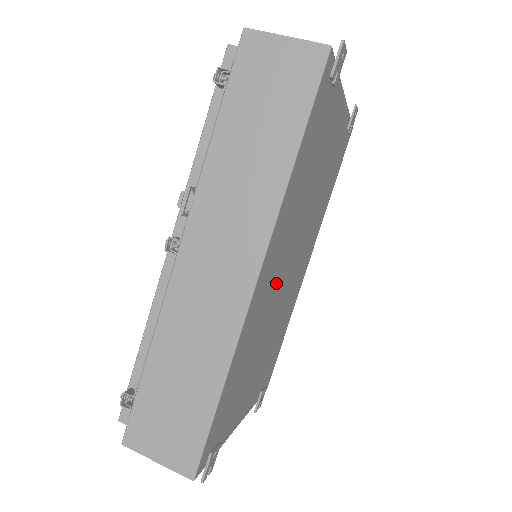
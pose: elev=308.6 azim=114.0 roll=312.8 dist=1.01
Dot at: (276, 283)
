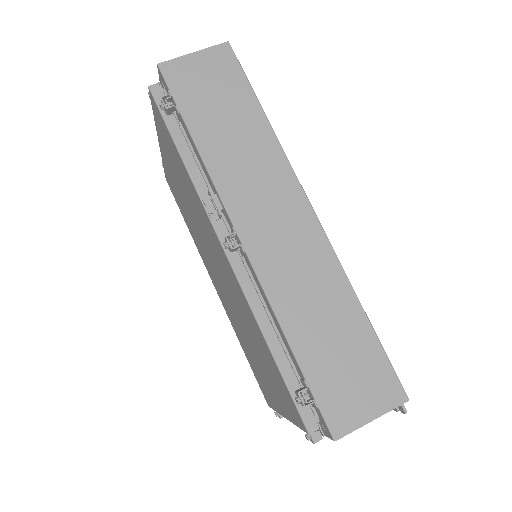
Dot at: occluded
